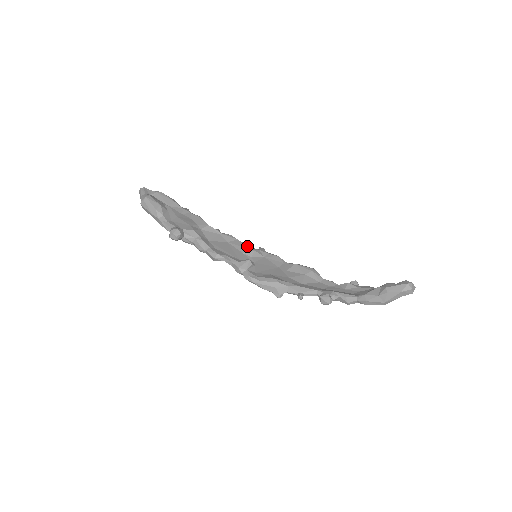
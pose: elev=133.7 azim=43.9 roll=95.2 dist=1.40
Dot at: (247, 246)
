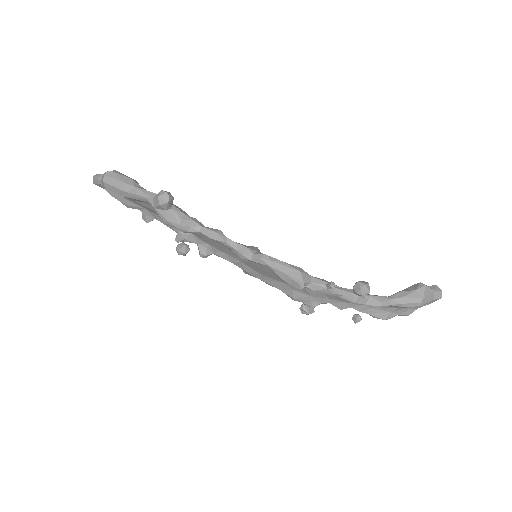
Dot at: occluded
